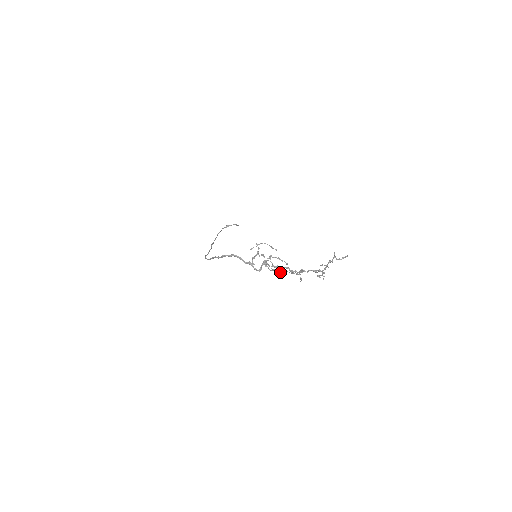
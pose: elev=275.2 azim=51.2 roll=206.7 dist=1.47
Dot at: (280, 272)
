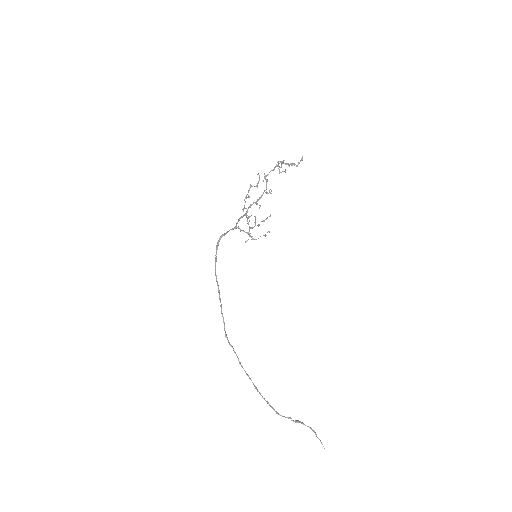
Dot at: (248, 191)
